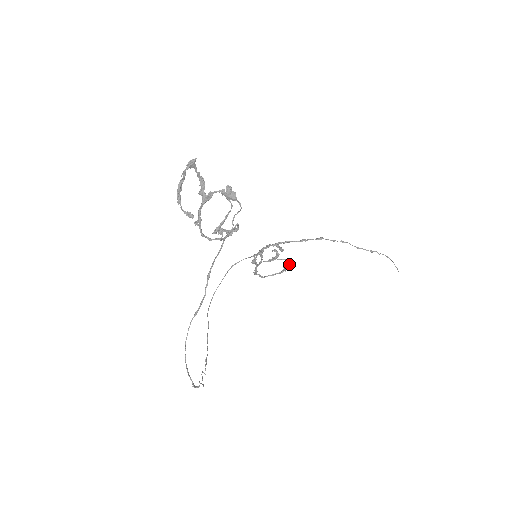
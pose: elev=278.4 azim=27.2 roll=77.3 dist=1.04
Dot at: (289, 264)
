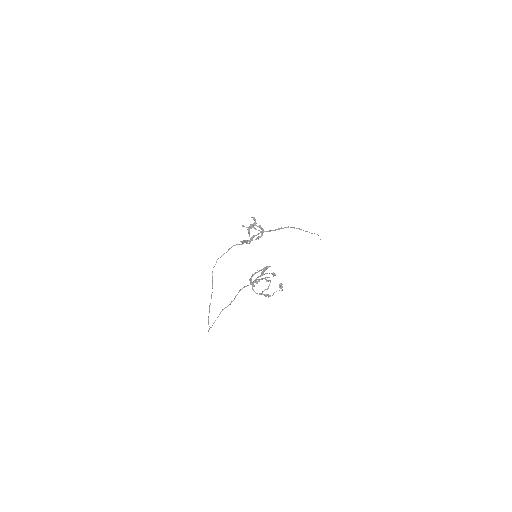
Dot at: (262, 235)
